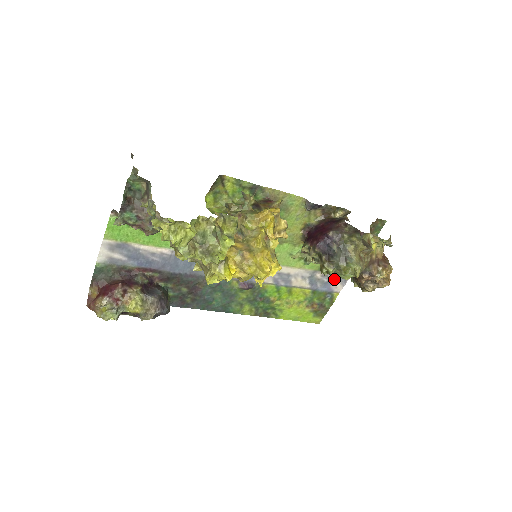
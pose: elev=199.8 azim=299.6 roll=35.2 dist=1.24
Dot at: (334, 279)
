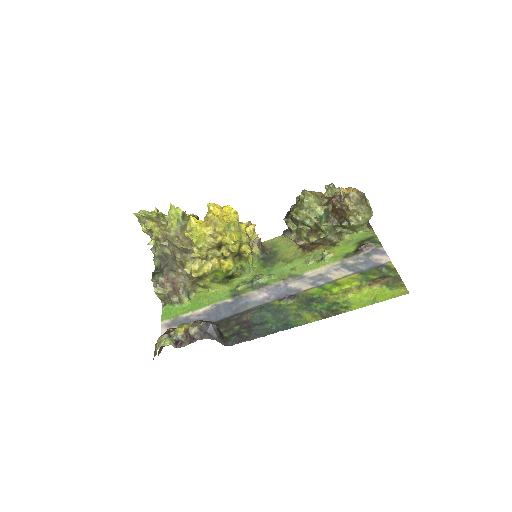
Dot at: (369, 257)
